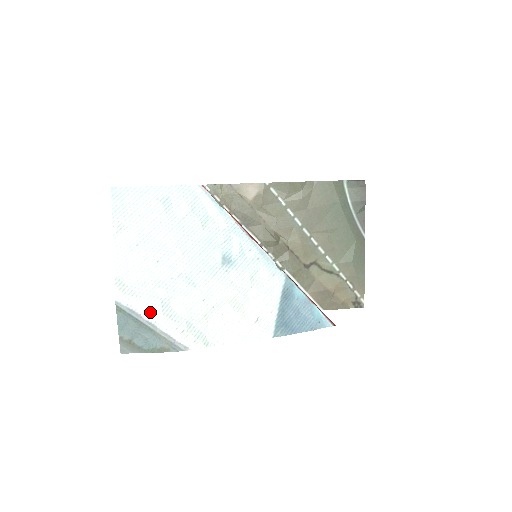
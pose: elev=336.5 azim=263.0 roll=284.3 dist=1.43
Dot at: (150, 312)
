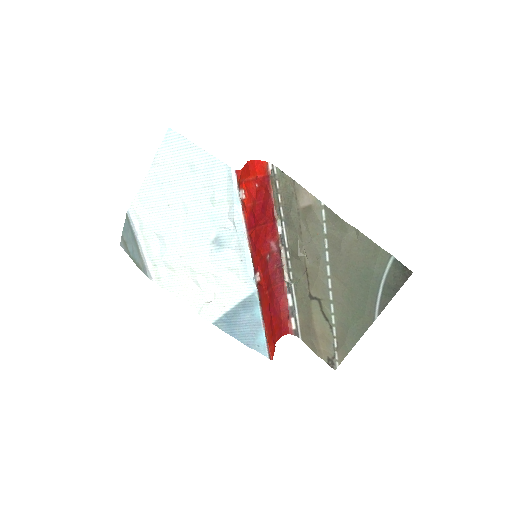
Dot at: (143, 235)
